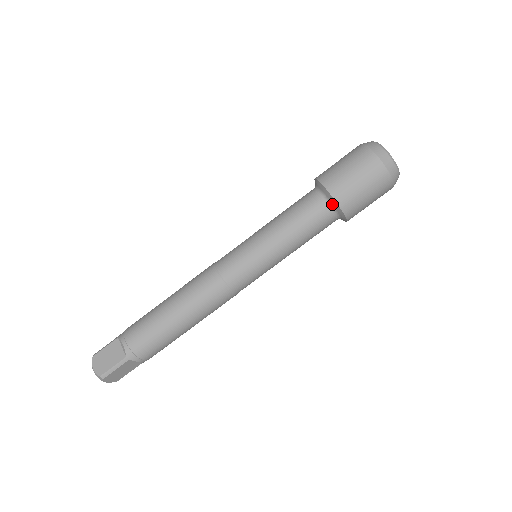
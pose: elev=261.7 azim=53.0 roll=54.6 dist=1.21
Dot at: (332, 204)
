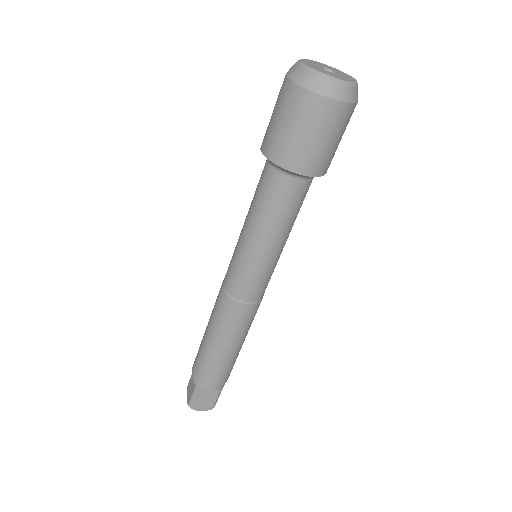
Dot at: (313, 177)
